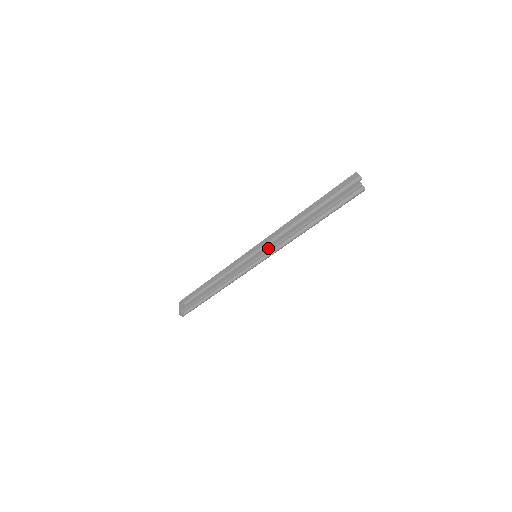
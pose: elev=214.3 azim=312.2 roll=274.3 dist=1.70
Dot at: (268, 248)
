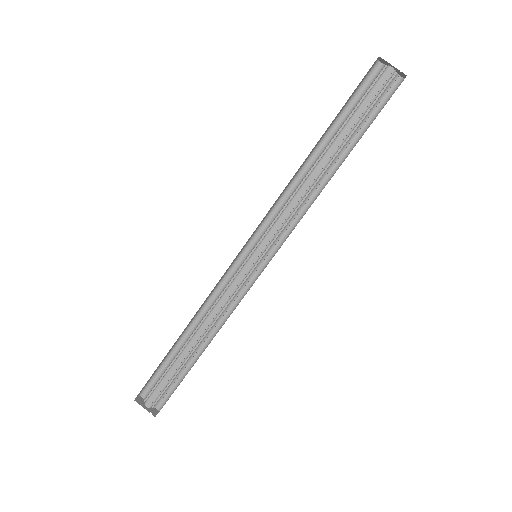
Dot at: (274, 234)
